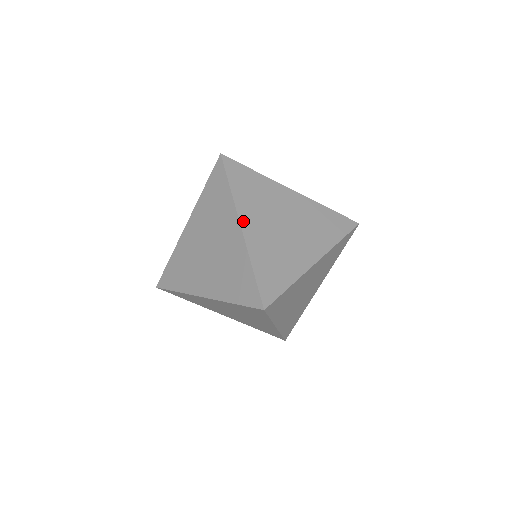
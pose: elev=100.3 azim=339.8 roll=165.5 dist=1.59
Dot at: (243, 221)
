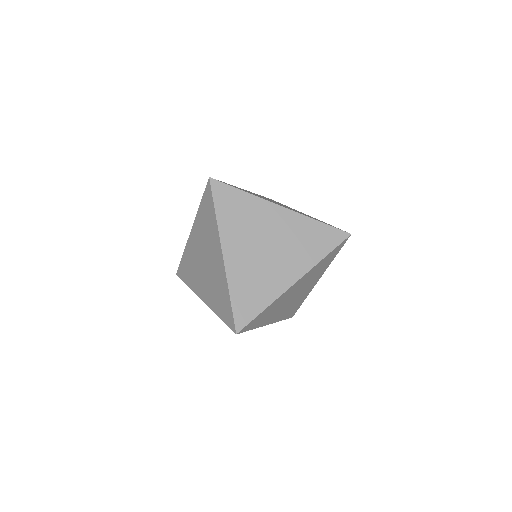
Dot at: occluded
